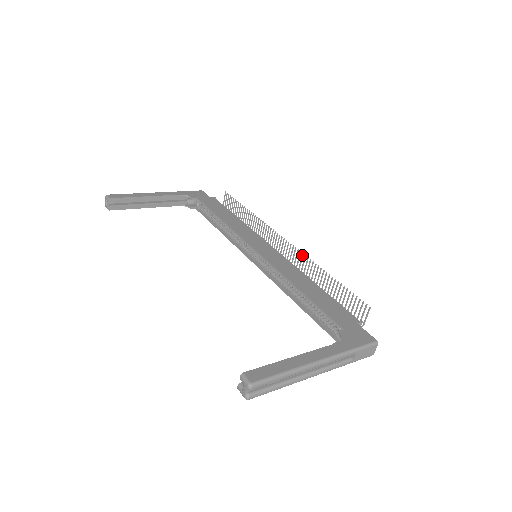
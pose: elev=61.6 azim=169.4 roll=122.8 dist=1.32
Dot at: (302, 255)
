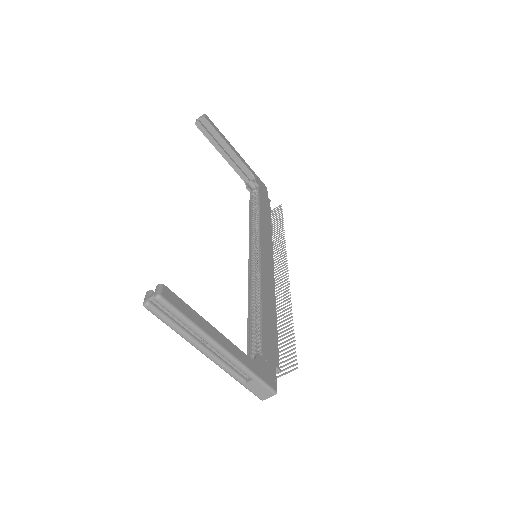
Dot at: (288, 289)
